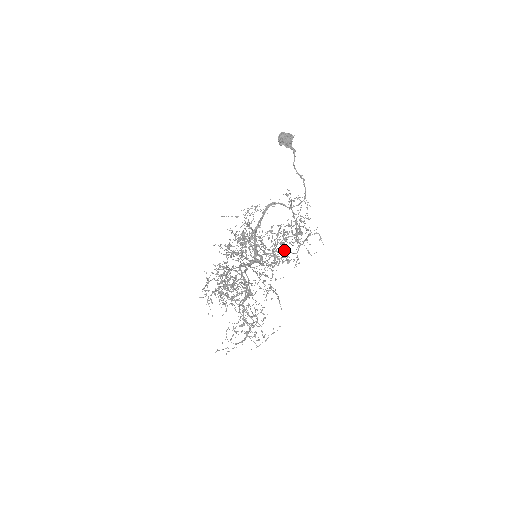
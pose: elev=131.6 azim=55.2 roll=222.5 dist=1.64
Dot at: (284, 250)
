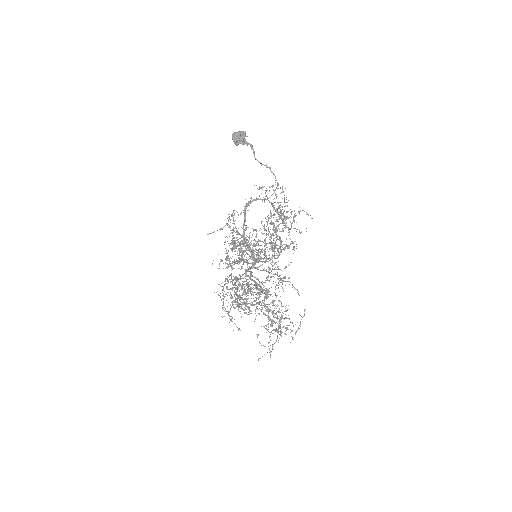
Dot at: (280, 238)
